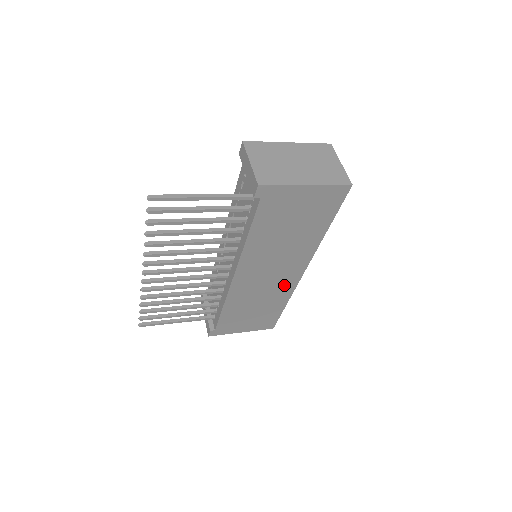
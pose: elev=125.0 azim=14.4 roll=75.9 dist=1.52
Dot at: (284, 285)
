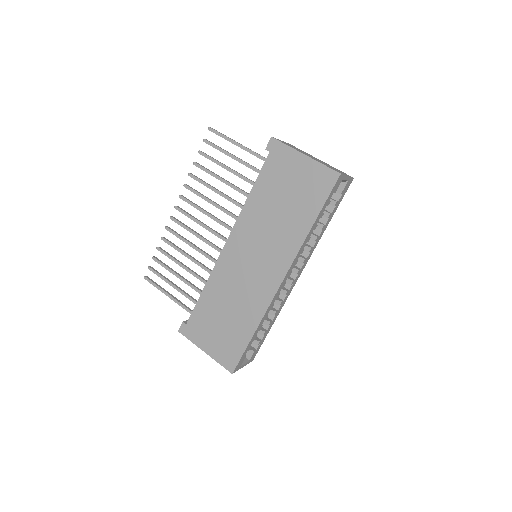
Dot at: (260, 292)
